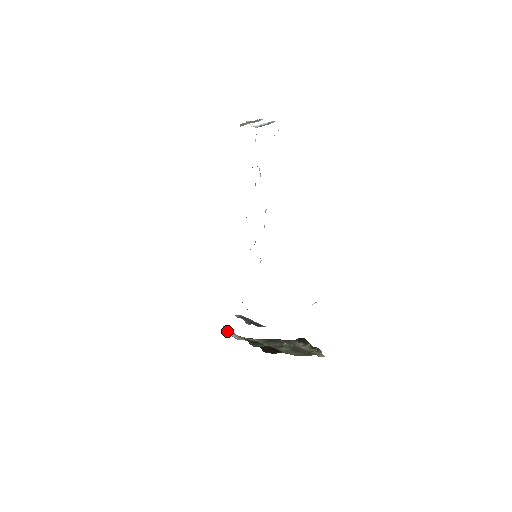
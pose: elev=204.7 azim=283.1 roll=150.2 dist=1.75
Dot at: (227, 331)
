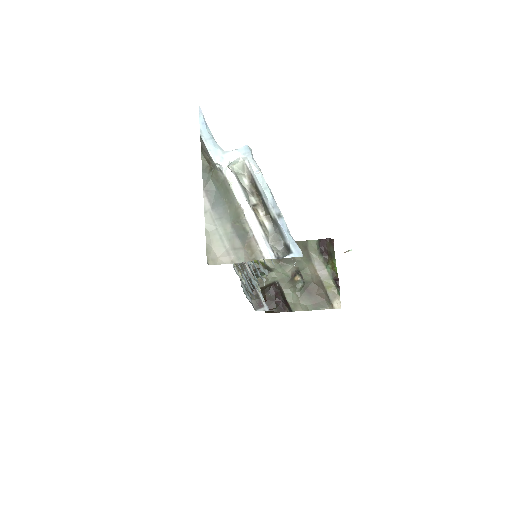
Dot at: occluded
